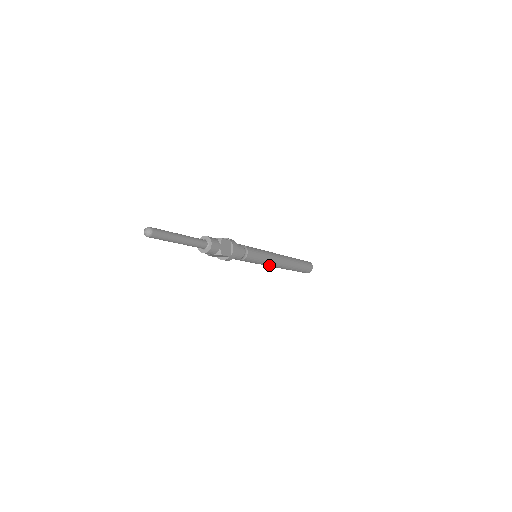
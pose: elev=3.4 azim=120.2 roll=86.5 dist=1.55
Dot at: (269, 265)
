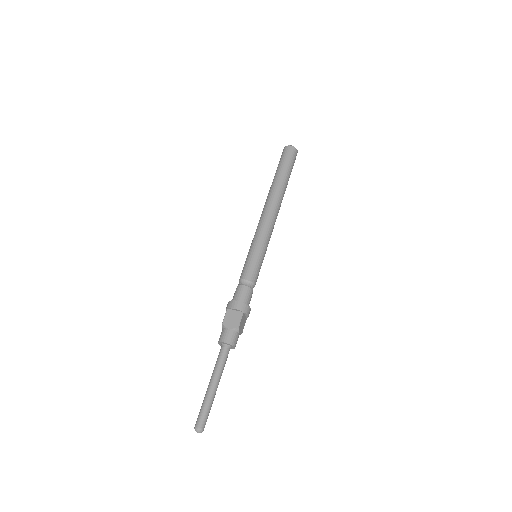
Dot at: occluded
